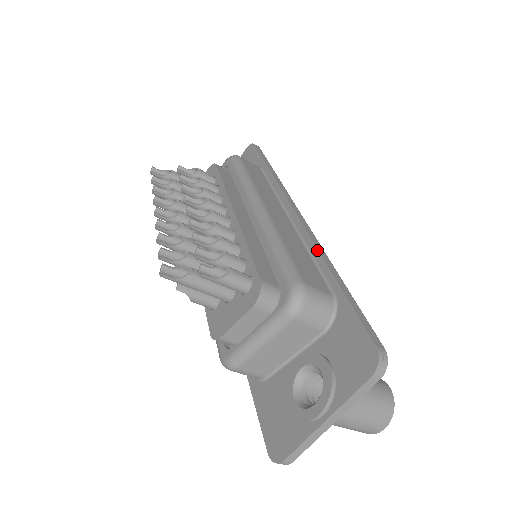
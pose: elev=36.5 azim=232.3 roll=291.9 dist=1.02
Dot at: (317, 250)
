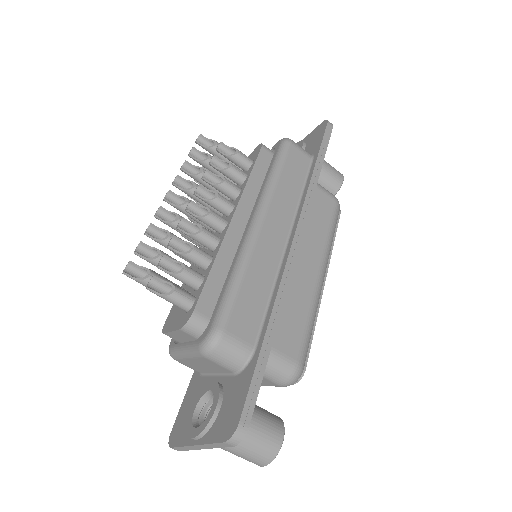
Dot at: (277, 292)
